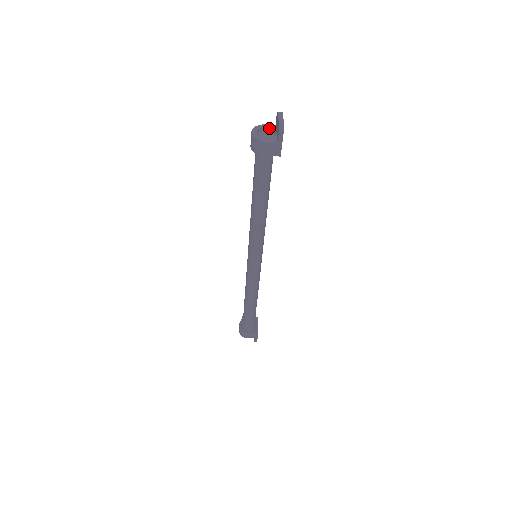
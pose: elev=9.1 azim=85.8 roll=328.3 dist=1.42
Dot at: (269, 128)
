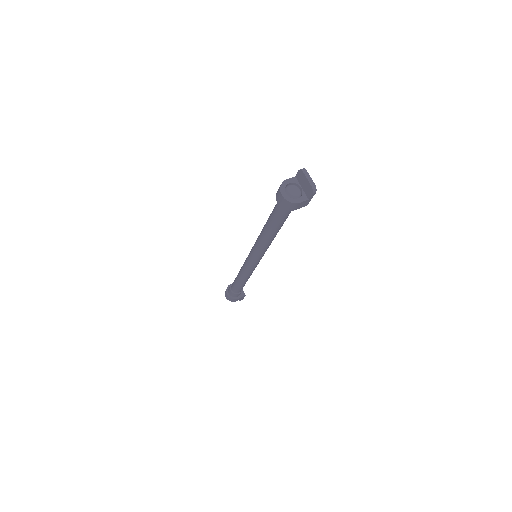
Dot at: (292, 183)
